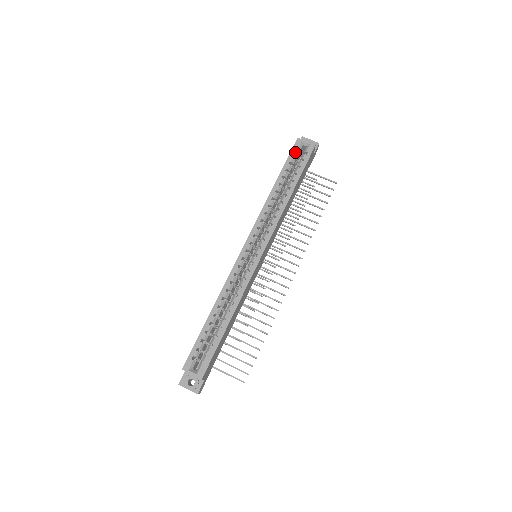
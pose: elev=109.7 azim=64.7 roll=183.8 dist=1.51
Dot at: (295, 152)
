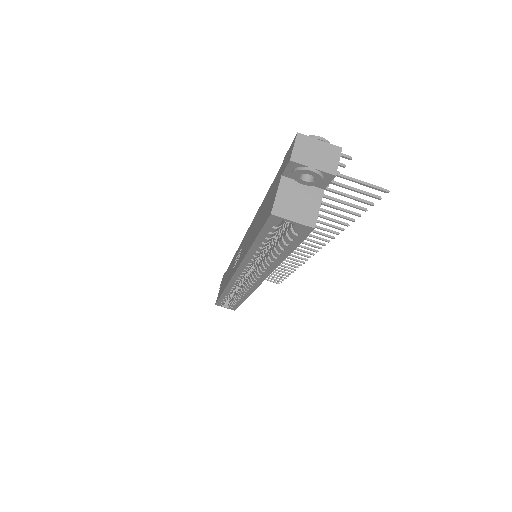
Dot at: (272, 230)
